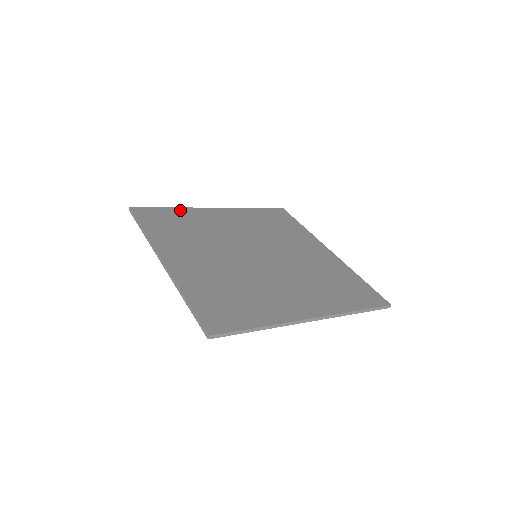
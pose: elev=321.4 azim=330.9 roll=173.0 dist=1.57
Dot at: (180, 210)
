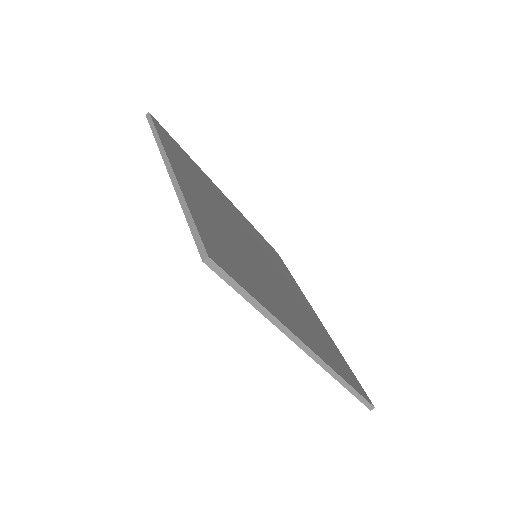
Dot at: (194, 163)
